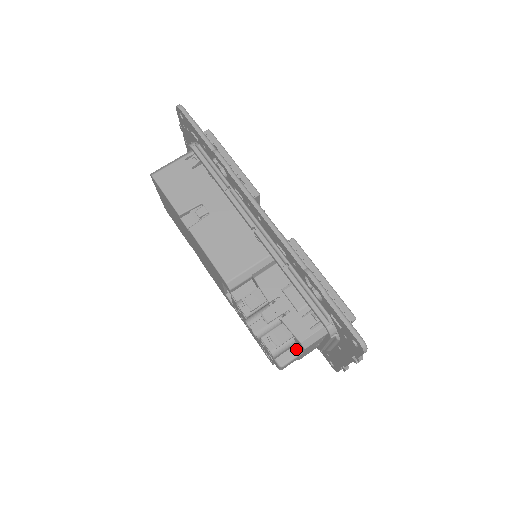
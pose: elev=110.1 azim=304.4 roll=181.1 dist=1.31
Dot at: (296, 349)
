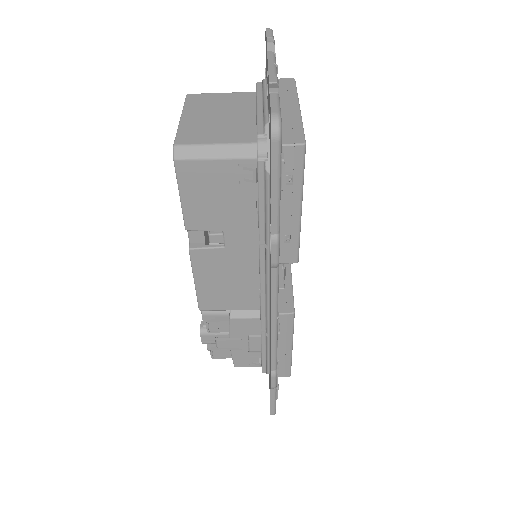
Dot at: occluded
